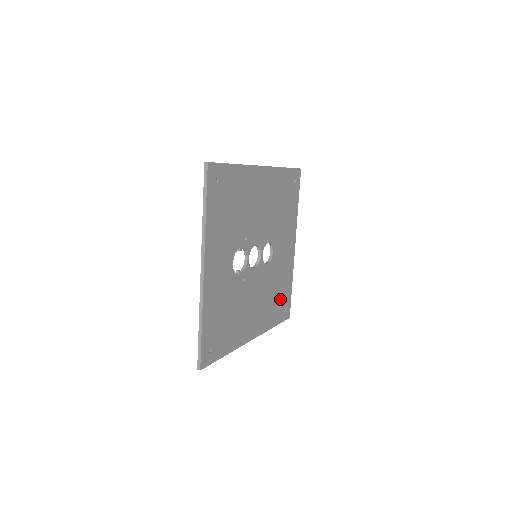
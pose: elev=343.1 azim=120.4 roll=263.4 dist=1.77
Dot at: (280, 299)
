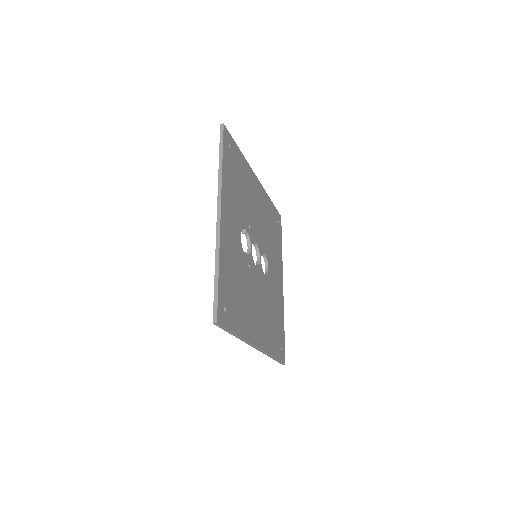
Dot at: (276, 330)
